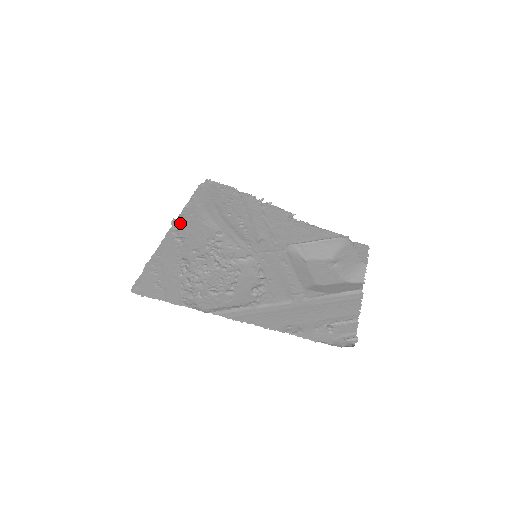
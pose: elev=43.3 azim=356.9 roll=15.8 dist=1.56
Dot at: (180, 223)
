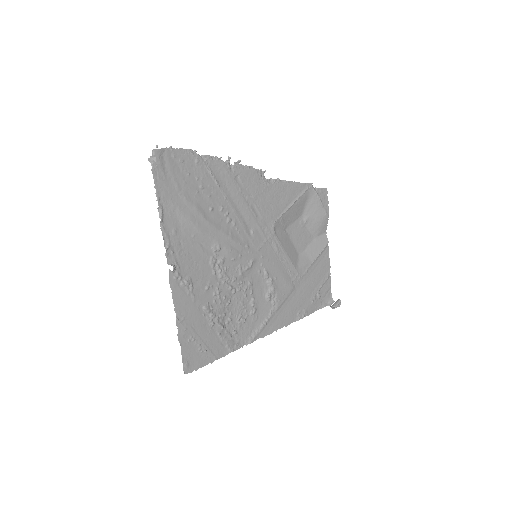
Dot at: (173, 258)
